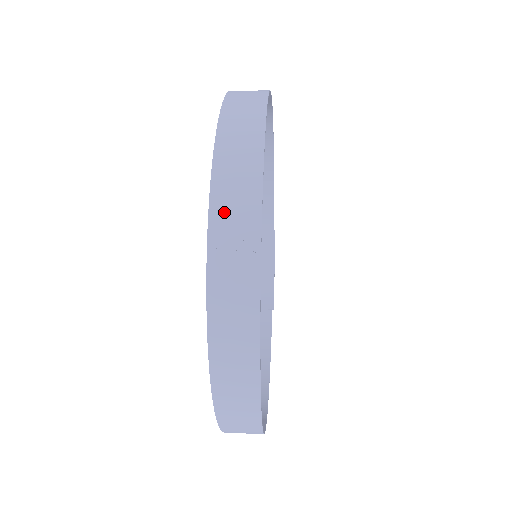
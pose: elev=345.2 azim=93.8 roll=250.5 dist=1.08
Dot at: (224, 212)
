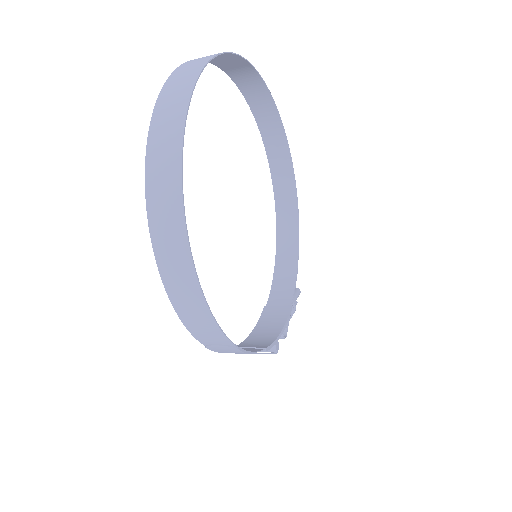
Dot at: (218, 60)
